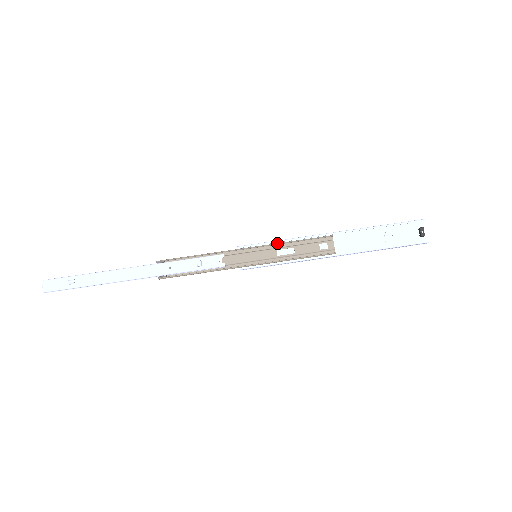
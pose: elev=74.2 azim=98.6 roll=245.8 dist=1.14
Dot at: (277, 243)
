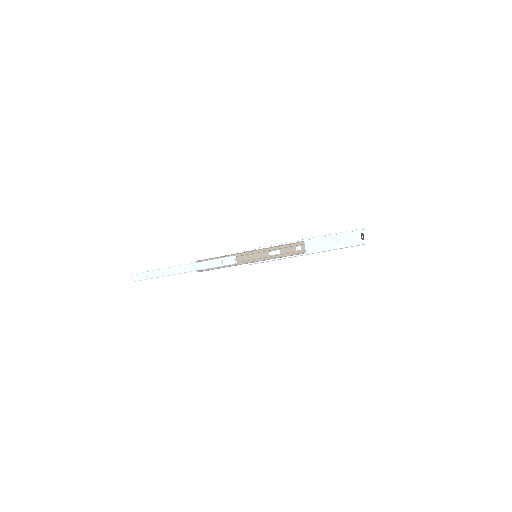
Dot at: (269, 247)
